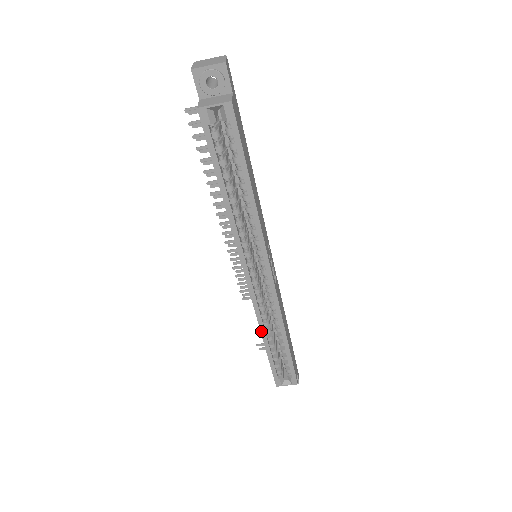
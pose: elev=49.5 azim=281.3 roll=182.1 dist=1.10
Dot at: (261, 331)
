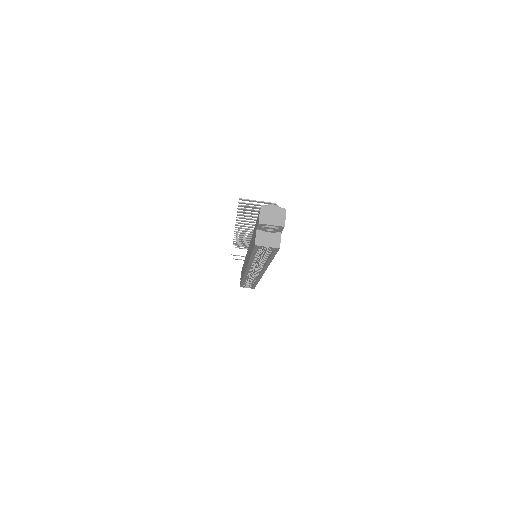
Dot at: (243, 279)
